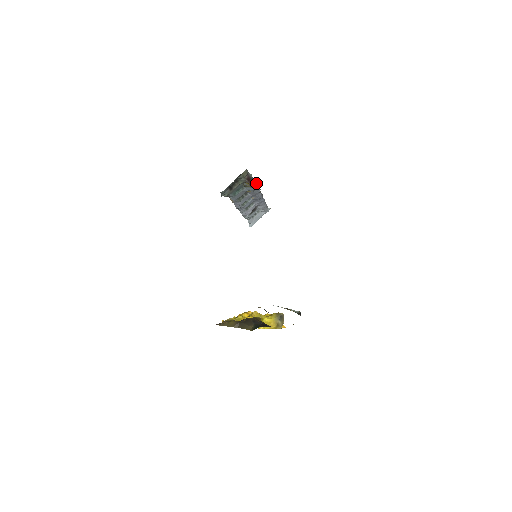
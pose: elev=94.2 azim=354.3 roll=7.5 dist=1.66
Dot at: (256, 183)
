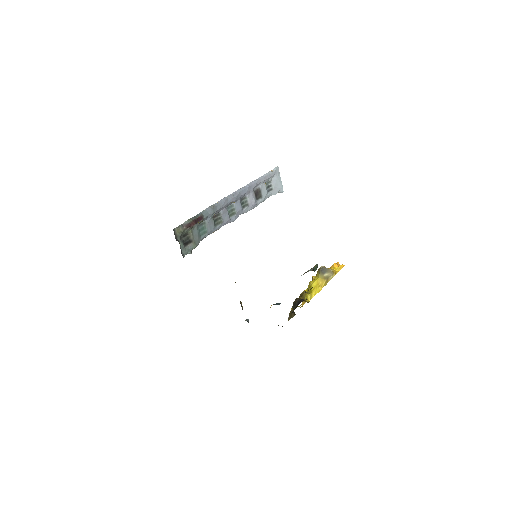
Dot at: (208, 208)
